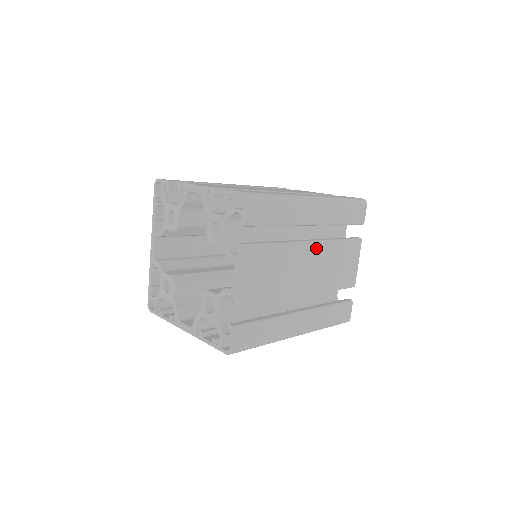
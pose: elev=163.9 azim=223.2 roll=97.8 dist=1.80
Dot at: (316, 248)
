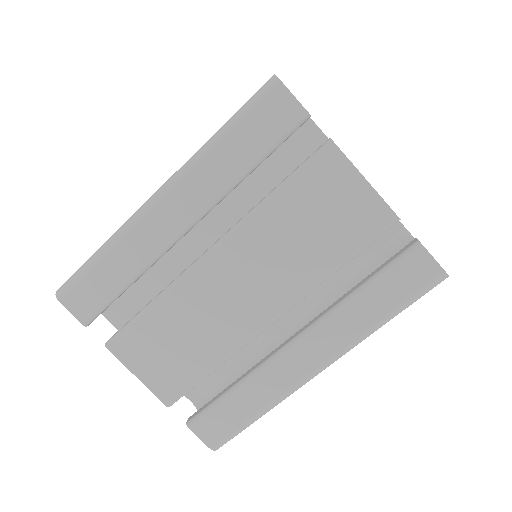
Dot at: (229, 249)
